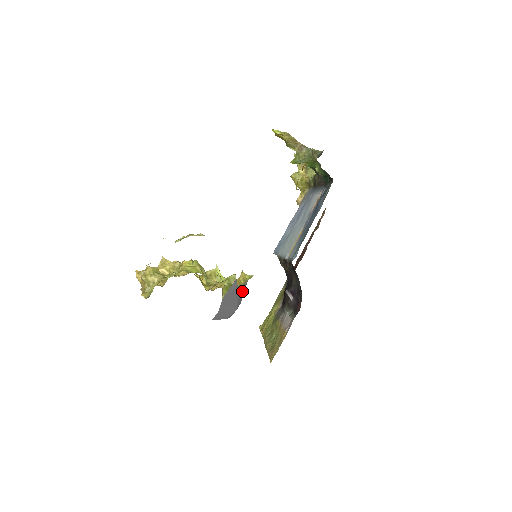
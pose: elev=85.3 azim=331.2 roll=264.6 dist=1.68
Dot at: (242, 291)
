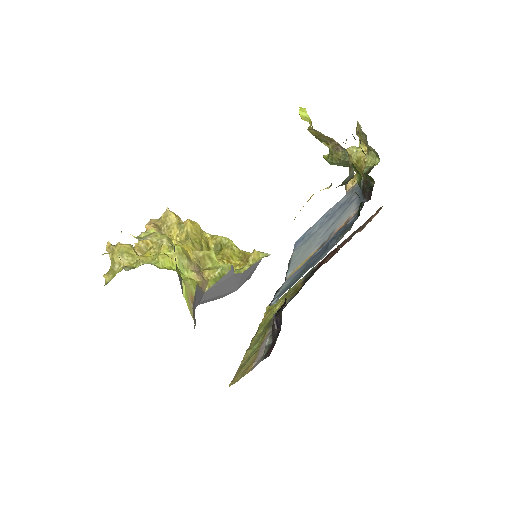
Dot at: (249, 271)
